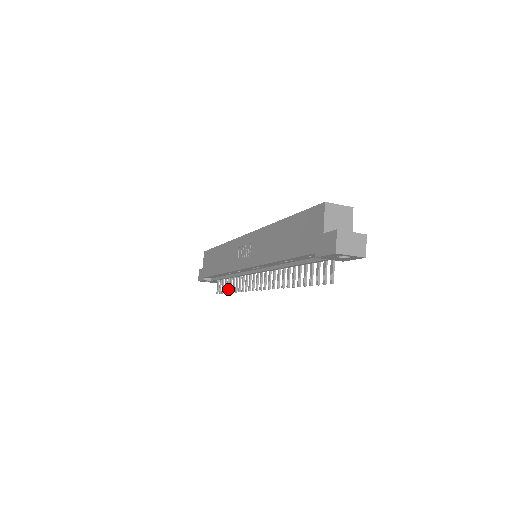
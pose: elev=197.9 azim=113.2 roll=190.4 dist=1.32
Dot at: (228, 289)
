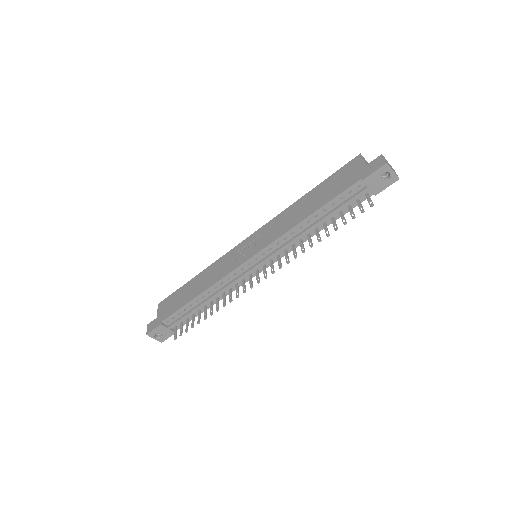
Dot at: occluded
